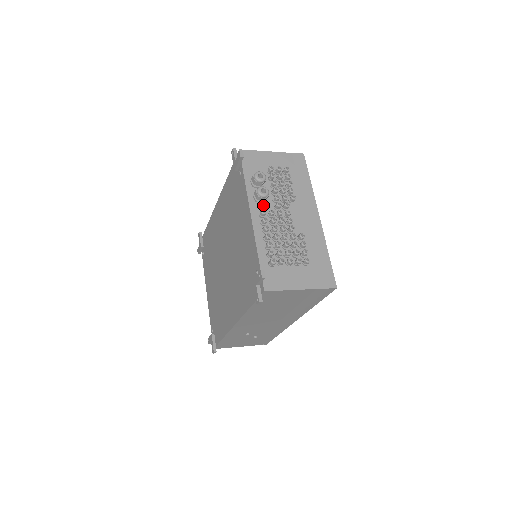
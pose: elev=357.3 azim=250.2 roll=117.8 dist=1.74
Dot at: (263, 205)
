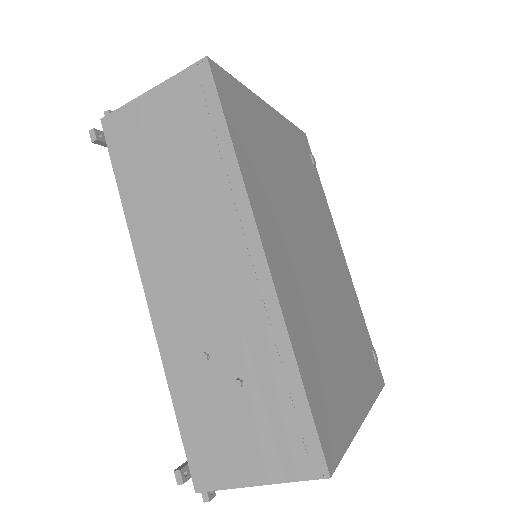
Dot at: occluded
